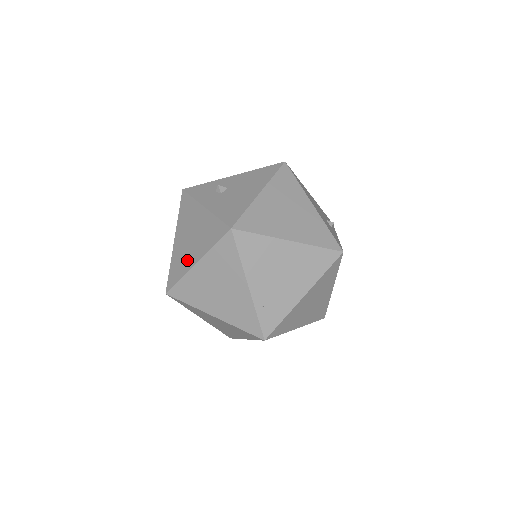
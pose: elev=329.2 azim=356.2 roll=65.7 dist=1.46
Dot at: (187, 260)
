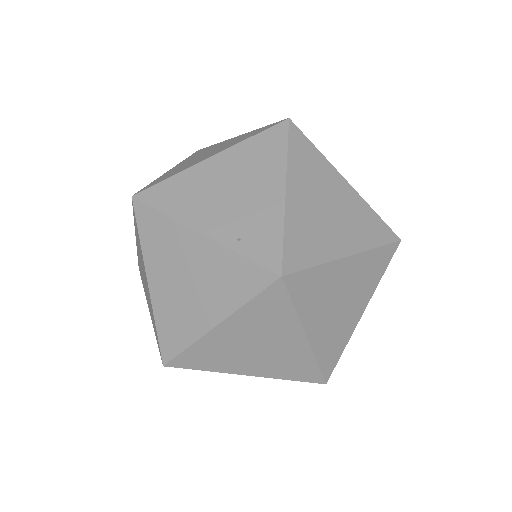
Dot at: (149, 298)
